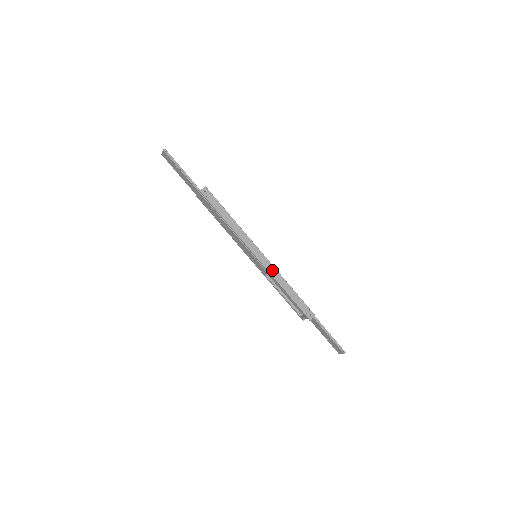
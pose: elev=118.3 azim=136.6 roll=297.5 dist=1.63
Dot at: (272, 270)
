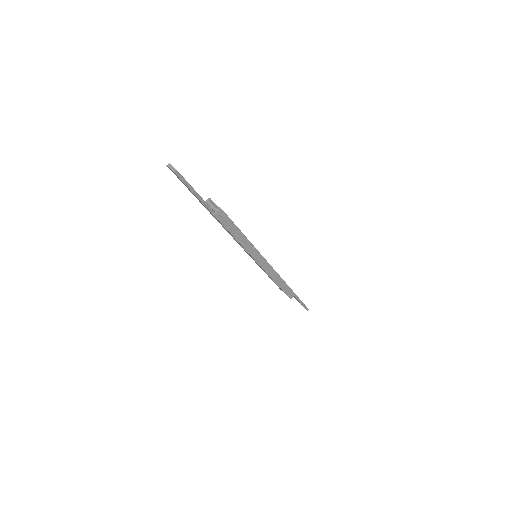
Dot at: (270, 271)
